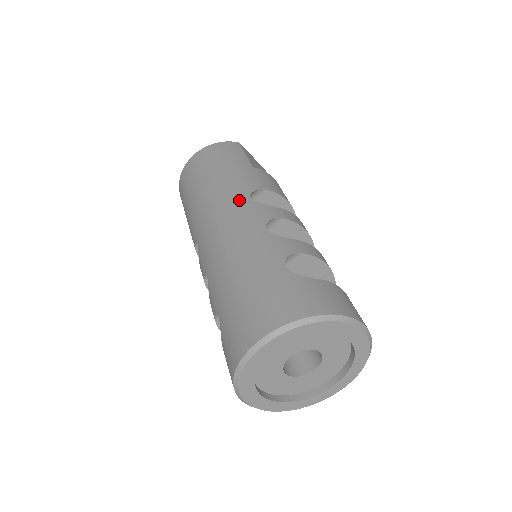
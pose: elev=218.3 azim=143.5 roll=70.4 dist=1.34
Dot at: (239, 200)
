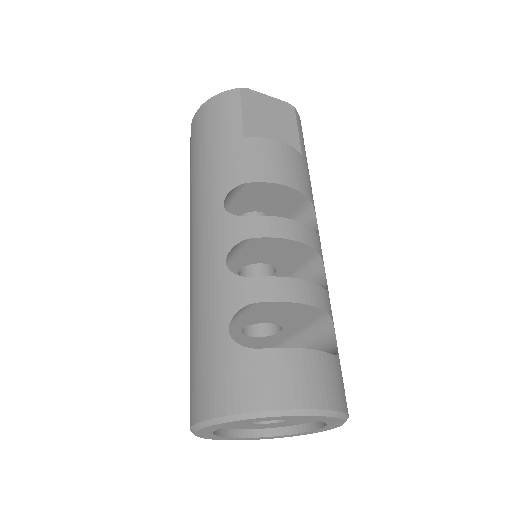
Dot at: (212, 209)
